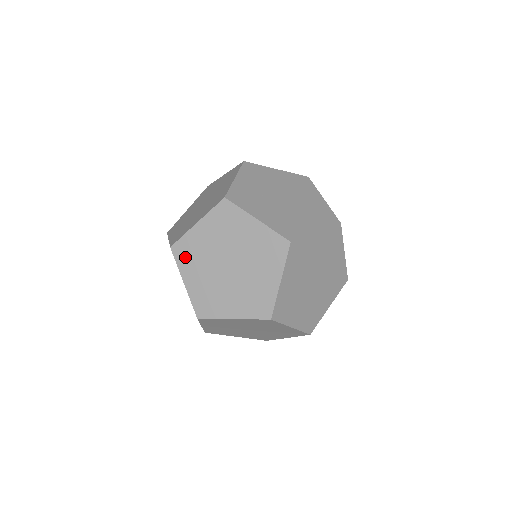
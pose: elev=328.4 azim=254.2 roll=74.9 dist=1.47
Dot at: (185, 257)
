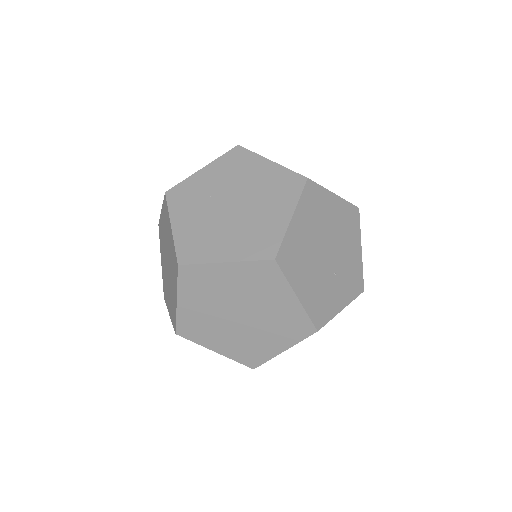
Dot at: (161, 238)
